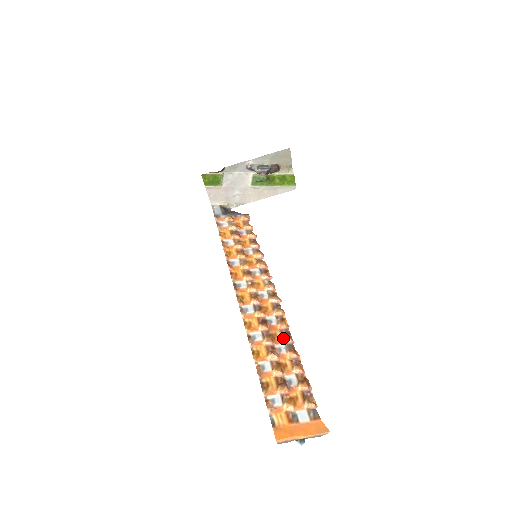
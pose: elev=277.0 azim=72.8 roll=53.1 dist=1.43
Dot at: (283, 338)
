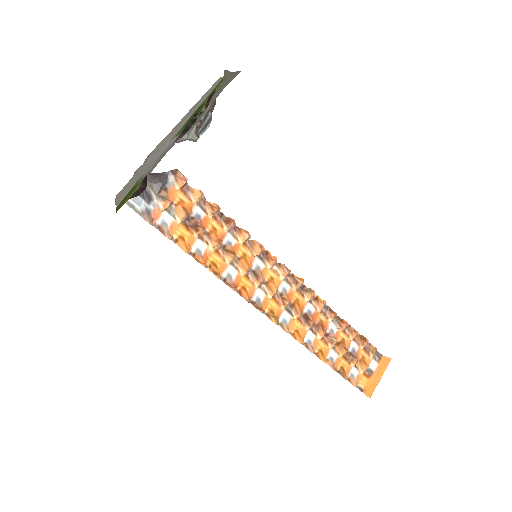
Dot at: (329, 319)
